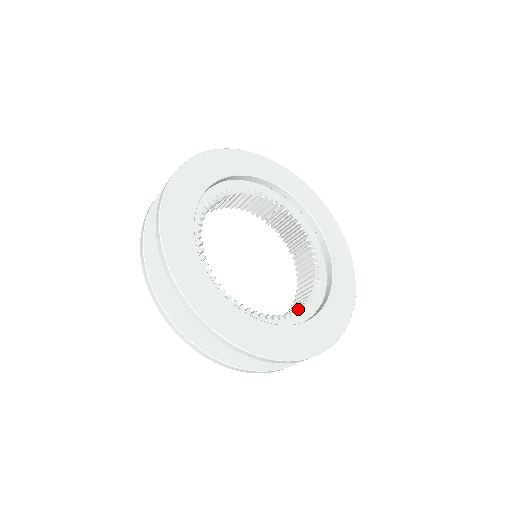
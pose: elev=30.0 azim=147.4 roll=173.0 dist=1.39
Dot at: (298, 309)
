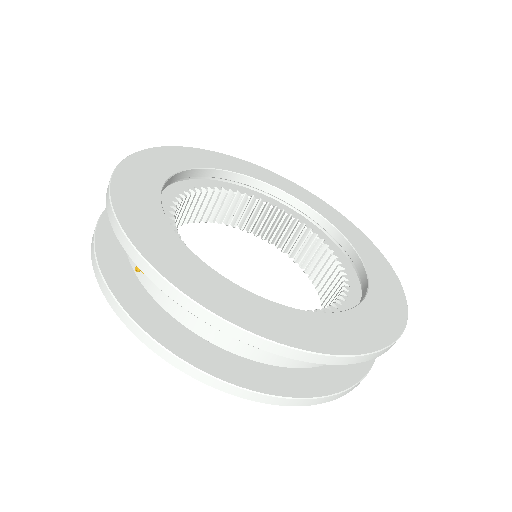
Dot at: occluded
